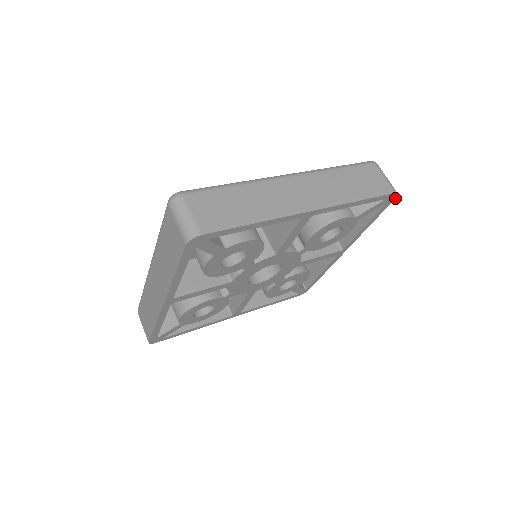
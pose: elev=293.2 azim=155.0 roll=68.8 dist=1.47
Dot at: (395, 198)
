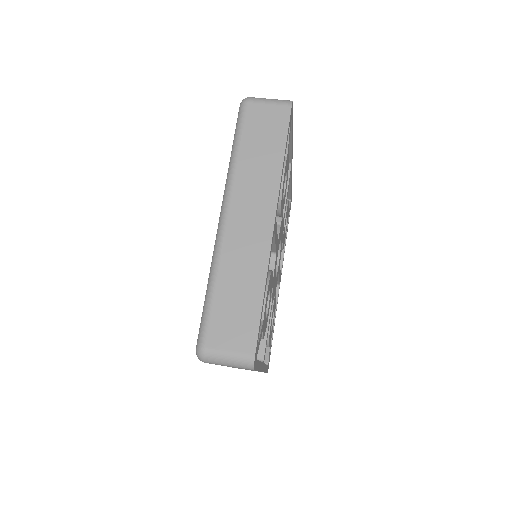
Dot at: occluded
